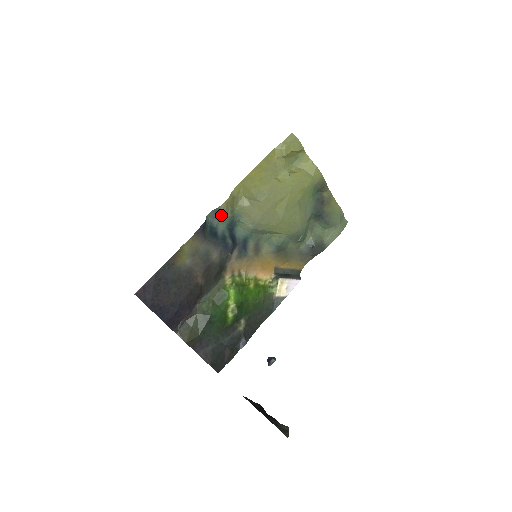
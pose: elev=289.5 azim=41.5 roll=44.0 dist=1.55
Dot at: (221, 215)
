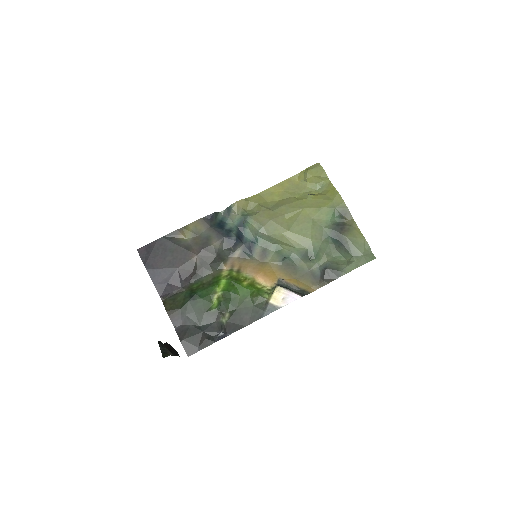
Dot at: (232, 213)
